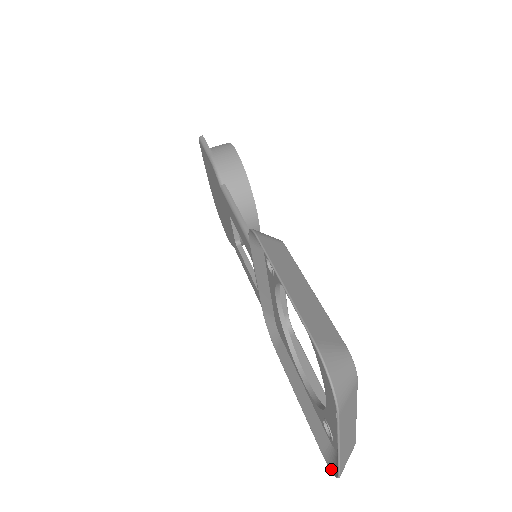
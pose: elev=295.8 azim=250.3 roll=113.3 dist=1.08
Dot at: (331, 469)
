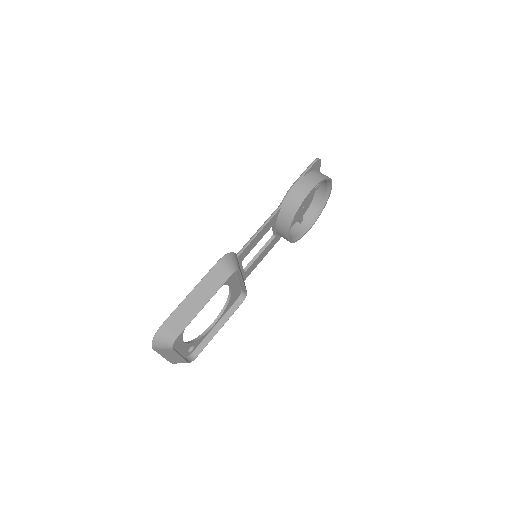
Dot at: occluded
